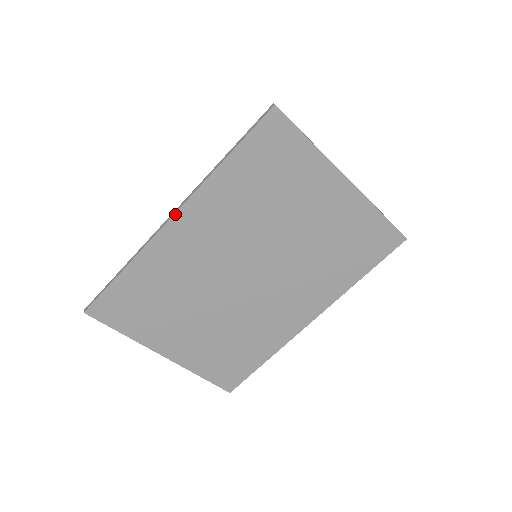
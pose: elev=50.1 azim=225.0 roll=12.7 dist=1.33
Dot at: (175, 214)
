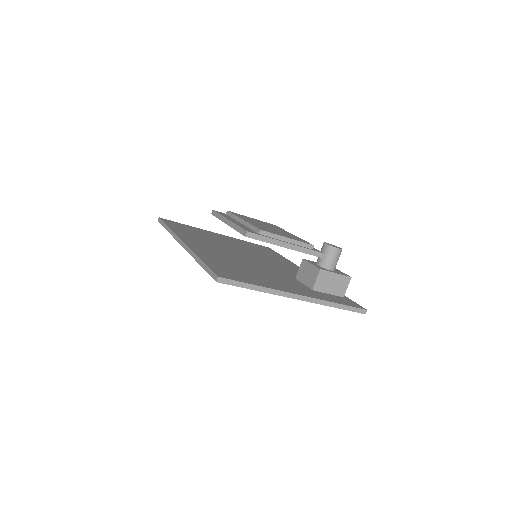
Dot at: (182, 246)
